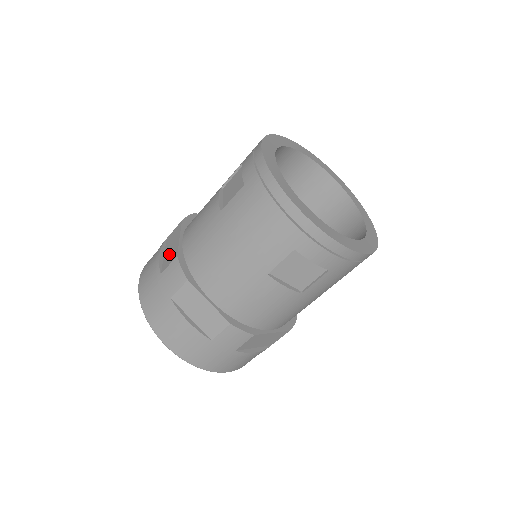
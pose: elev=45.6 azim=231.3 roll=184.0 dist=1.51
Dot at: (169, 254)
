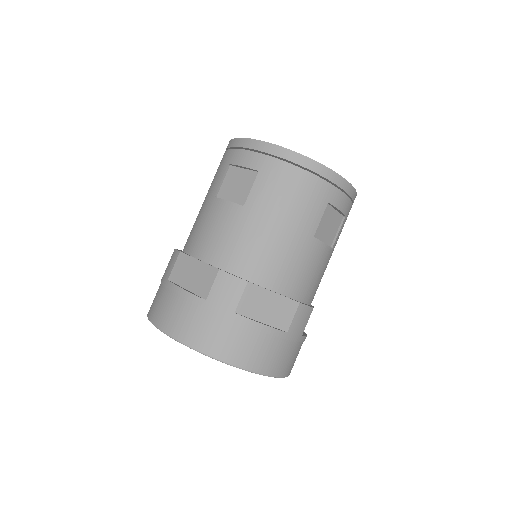
Dot at: (198, 280)
